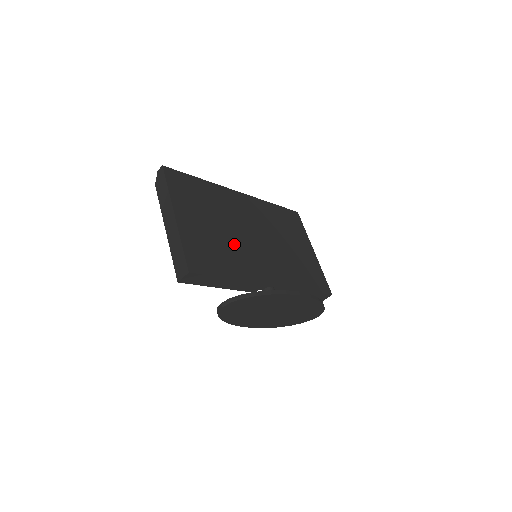
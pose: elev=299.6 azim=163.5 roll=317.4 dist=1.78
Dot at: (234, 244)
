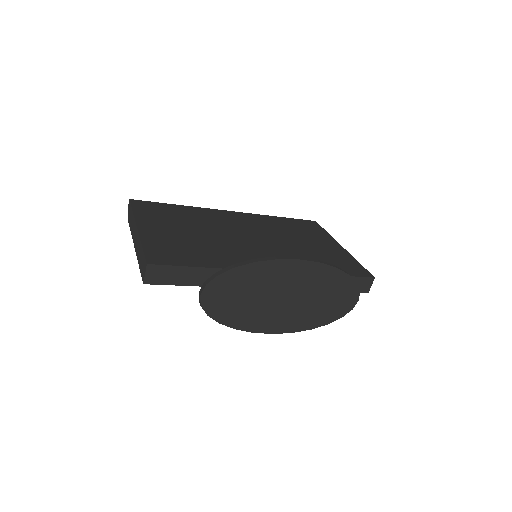
Dot at: (218, 244)
